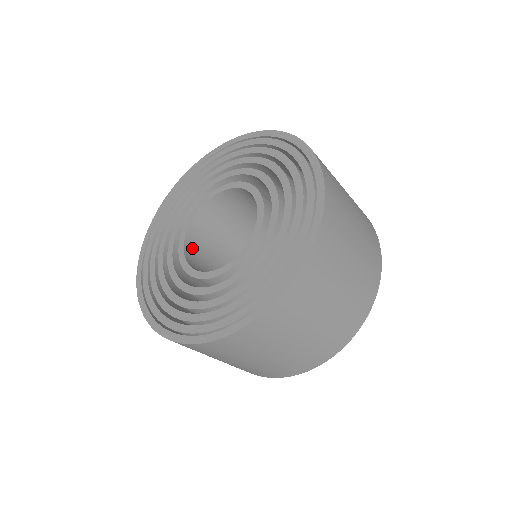
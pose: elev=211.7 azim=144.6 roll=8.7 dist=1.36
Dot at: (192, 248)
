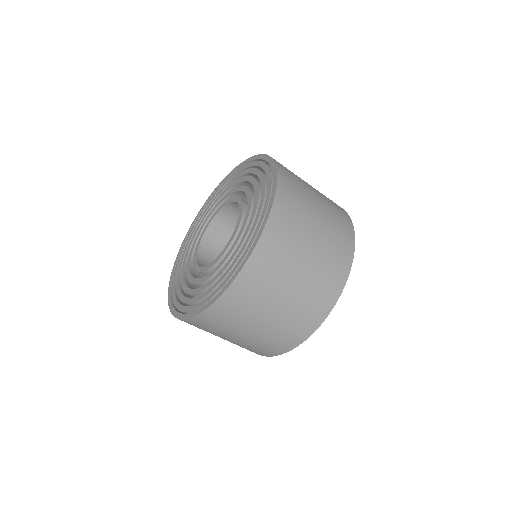
Dot at: (215, 230)
